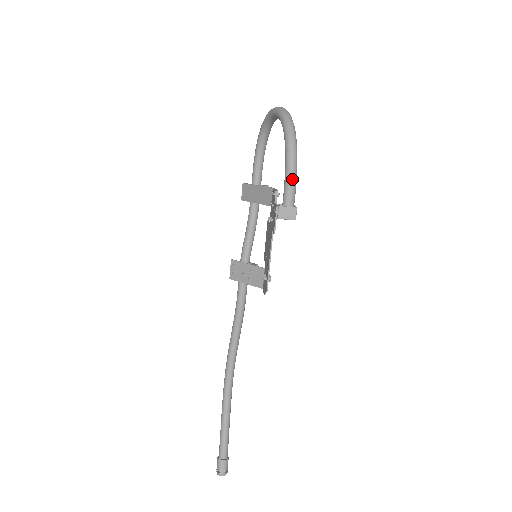
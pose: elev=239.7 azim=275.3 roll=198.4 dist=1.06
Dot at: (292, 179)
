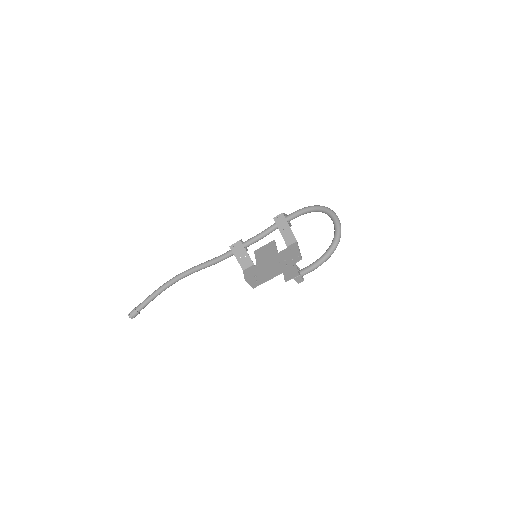
Dot at: occluded
